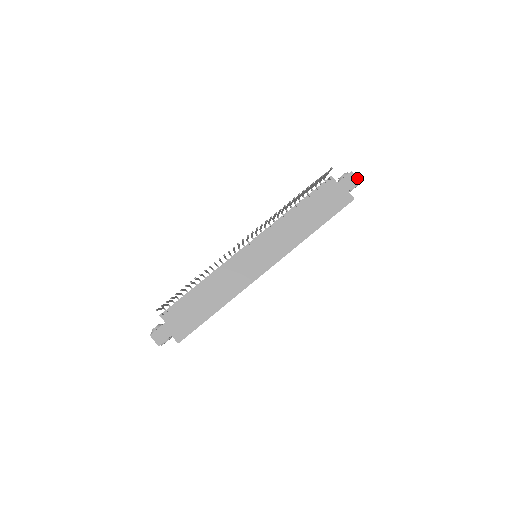
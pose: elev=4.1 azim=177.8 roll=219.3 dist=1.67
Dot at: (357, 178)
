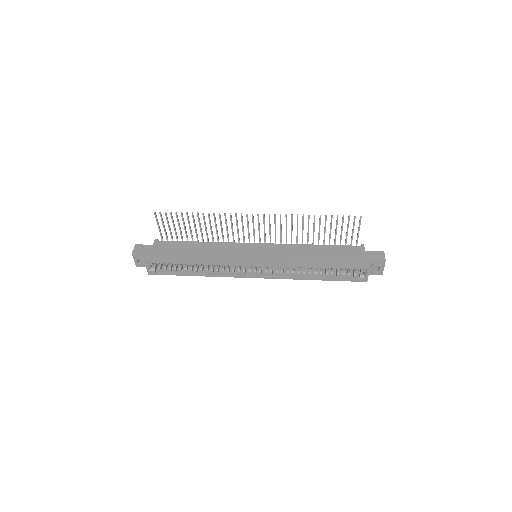
Dot at: occluded
